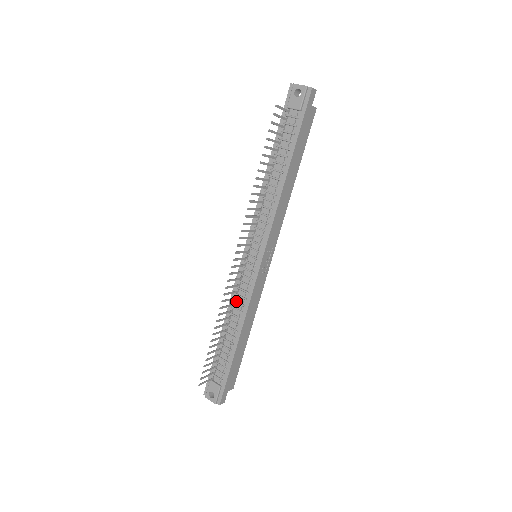
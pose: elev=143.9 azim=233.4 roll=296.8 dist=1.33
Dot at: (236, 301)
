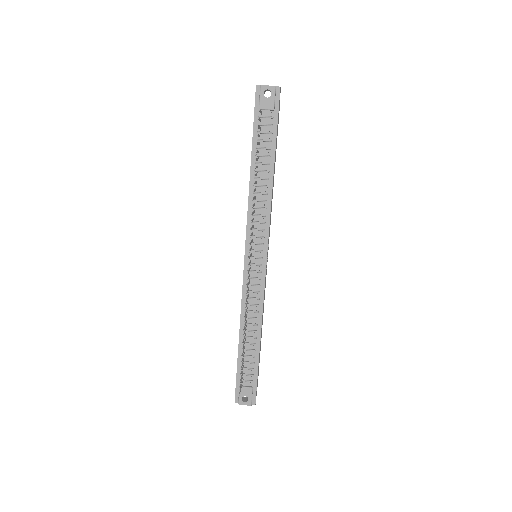
Dot at: (249, 304)
